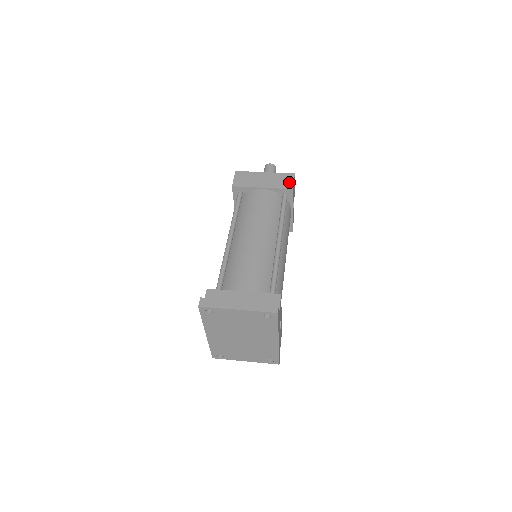
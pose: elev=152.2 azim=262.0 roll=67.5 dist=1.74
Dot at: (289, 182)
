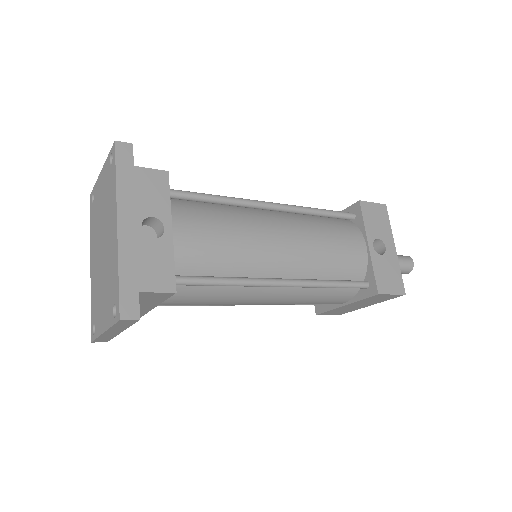
Dot at: occluded
